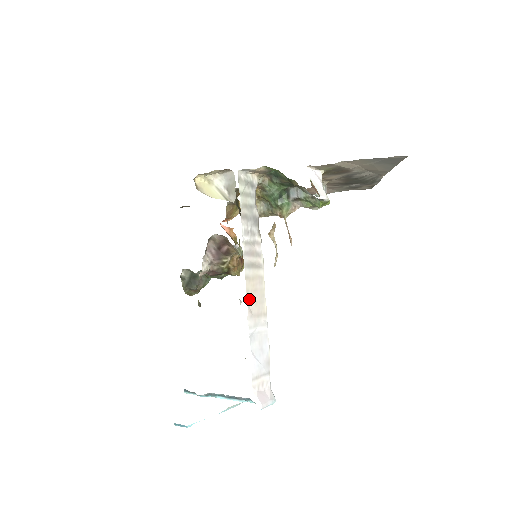
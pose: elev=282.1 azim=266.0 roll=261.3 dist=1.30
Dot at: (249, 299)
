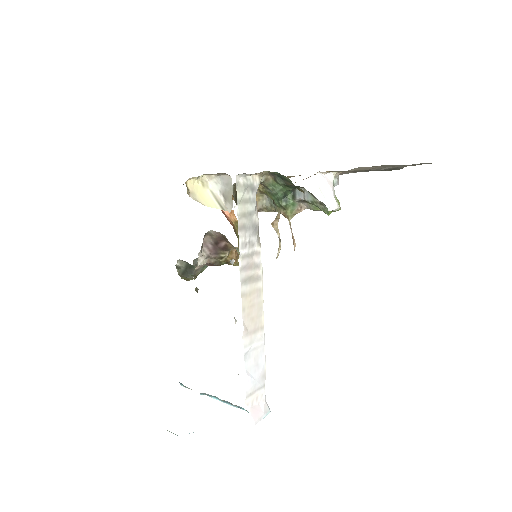
Dot at: (245, 317)
